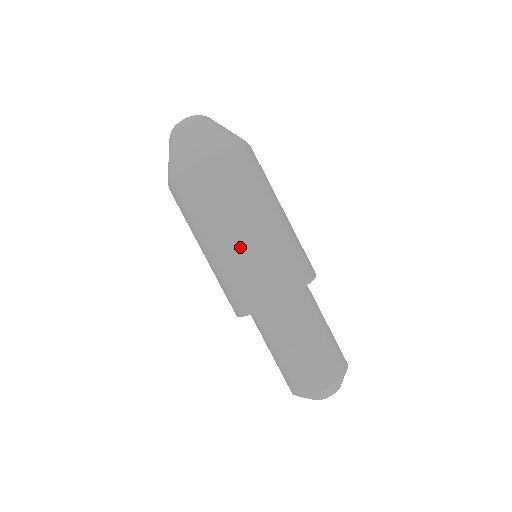
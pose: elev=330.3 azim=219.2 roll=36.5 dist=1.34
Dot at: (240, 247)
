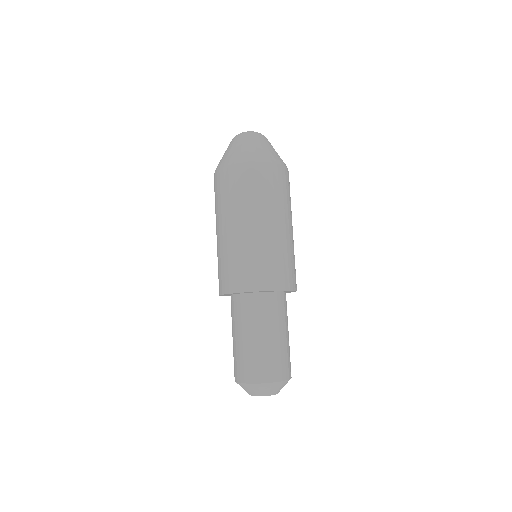
Dot at: (231, 238)
